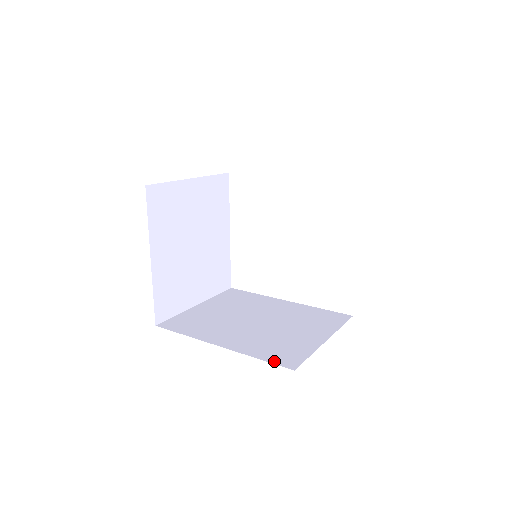
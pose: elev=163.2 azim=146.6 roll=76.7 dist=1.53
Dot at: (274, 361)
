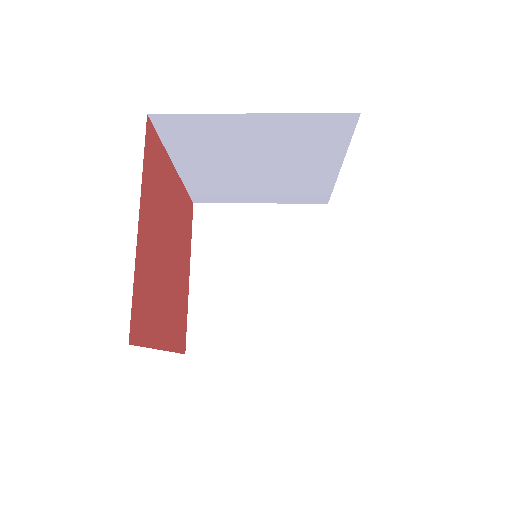
Dot at: occluded
